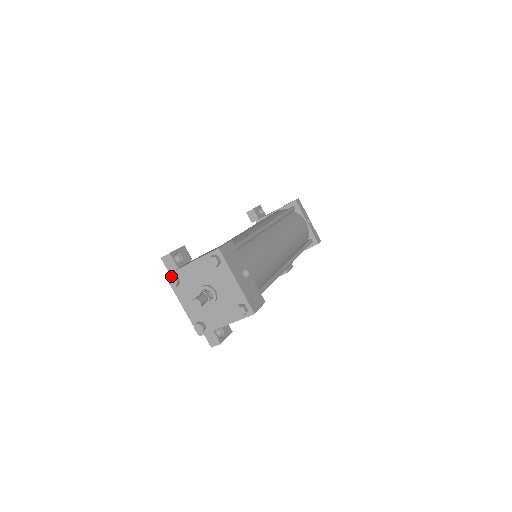
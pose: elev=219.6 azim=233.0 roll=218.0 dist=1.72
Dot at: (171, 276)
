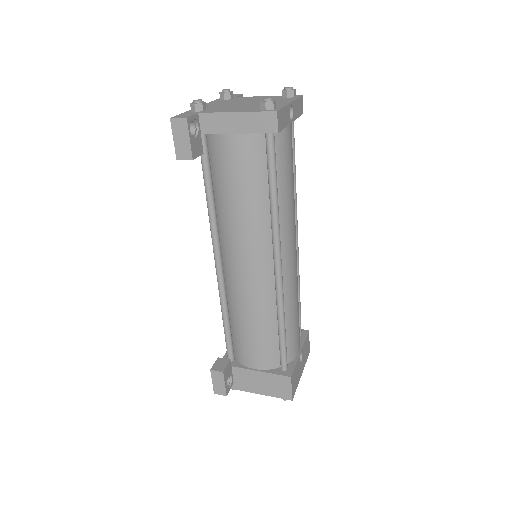
Dot at: (232, 389)
